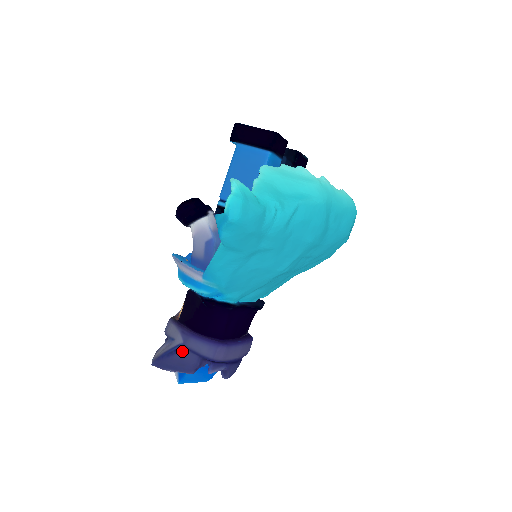
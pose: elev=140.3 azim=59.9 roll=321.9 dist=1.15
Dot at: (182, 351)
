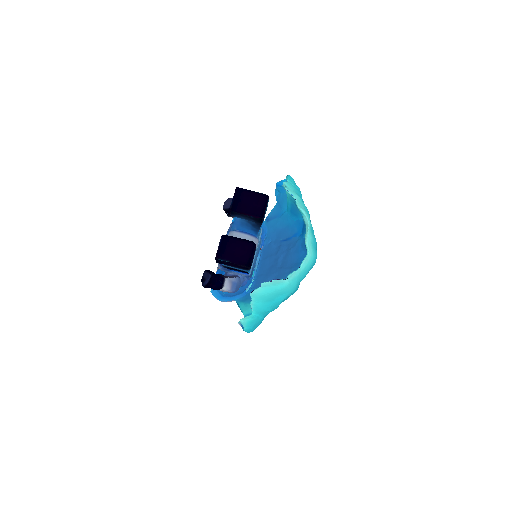
Dot at: occluded
